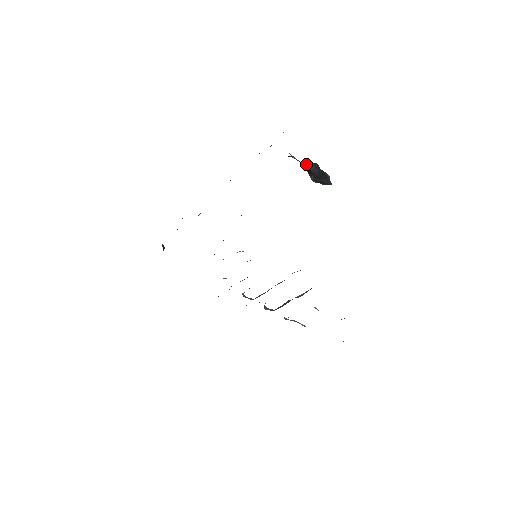
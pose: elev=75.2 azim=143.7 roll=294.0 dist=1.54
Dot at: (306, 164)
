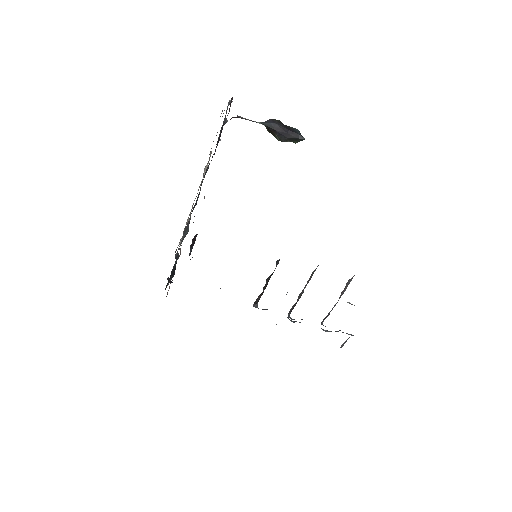
Dot at: (261, 122)
